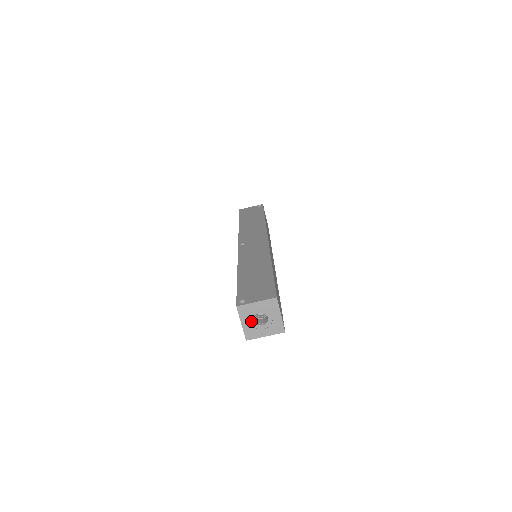
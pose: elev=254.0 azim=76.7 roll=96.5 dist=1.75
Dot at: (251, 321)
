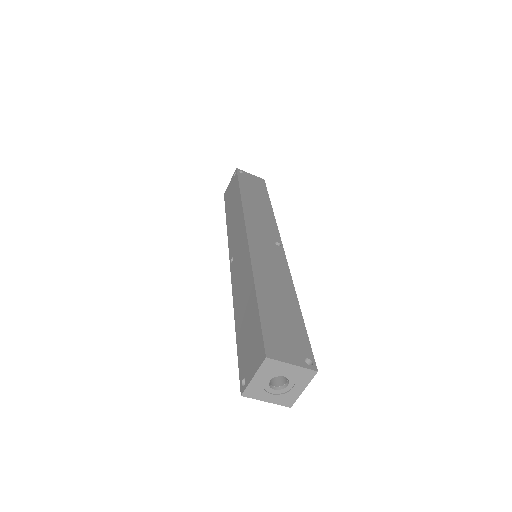
Dot at: (272, 392)
